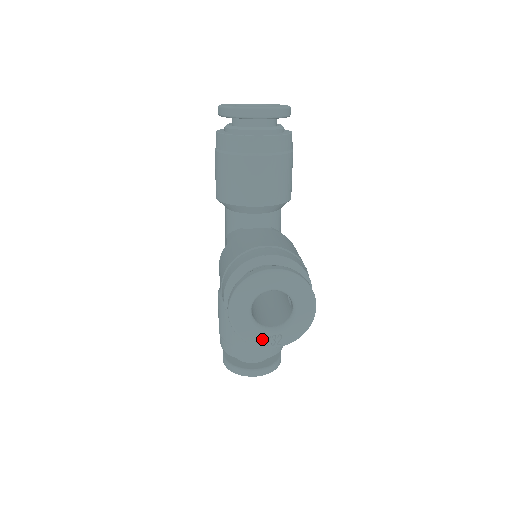
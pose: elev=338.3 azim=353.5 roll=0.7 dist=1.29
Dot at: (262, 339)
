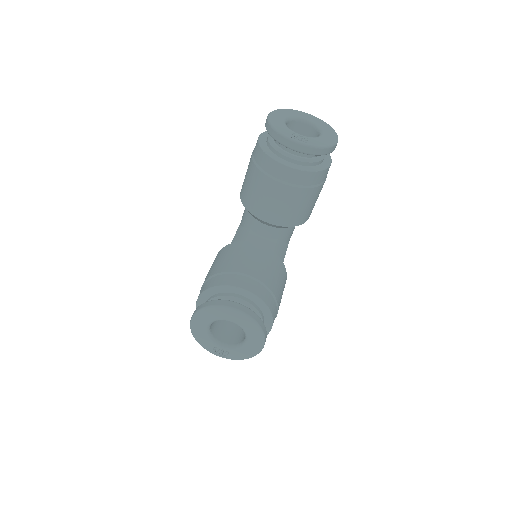
Dot at: (213, 348)
